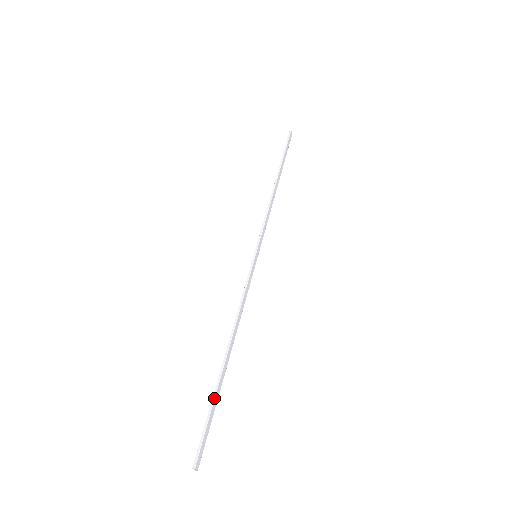
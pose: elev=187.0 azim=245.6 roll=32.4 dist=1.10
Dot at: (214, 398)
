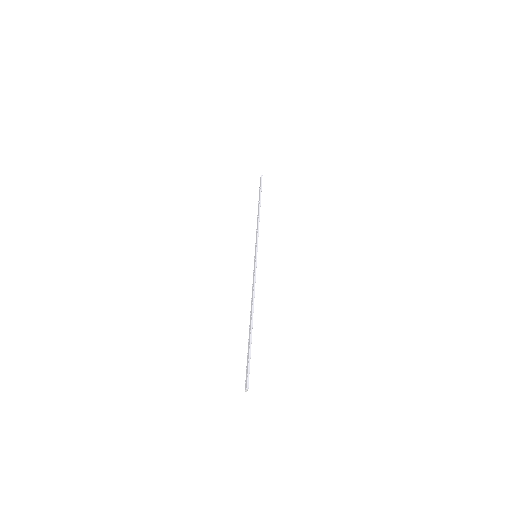
Dot at: occluded
